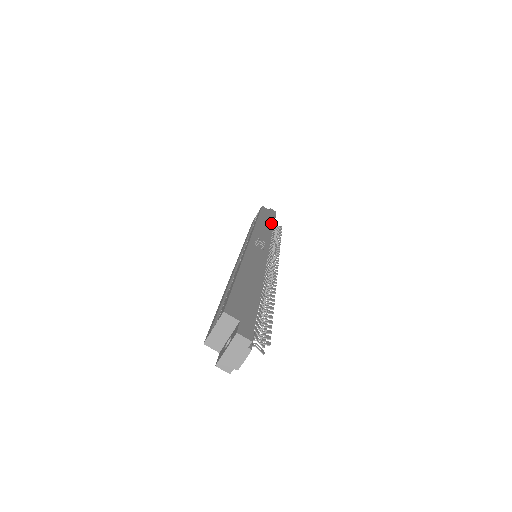
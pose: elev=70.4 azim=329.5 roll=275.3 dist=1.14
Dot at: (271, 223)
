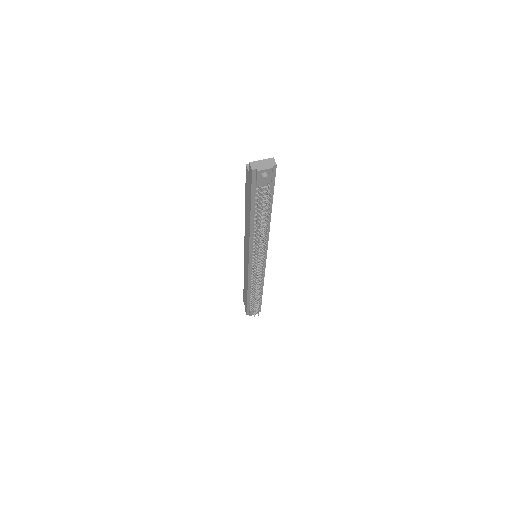
Dot at: (262, 290)
